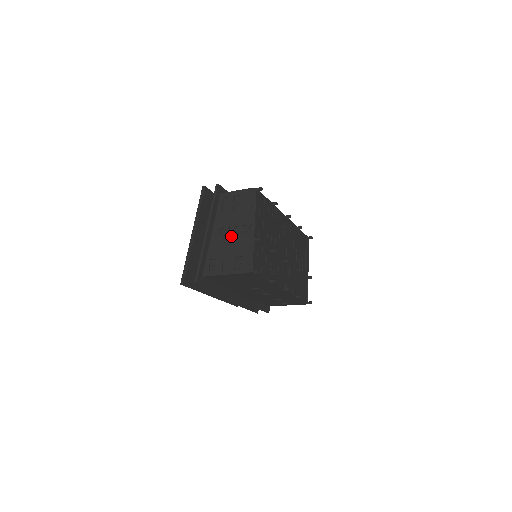
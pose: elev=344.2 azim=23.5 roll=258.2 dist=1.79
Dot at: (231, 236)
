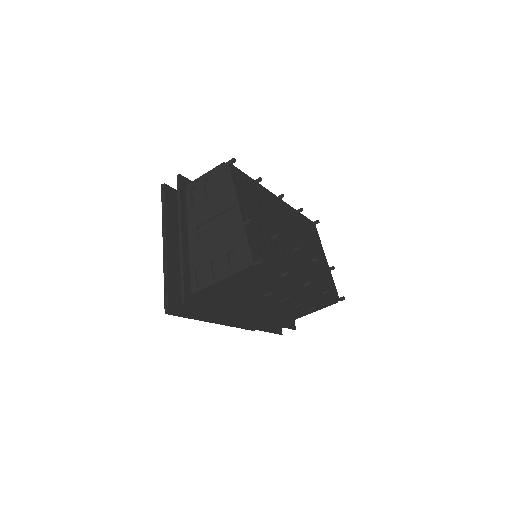
Dot at: (213, 231)
